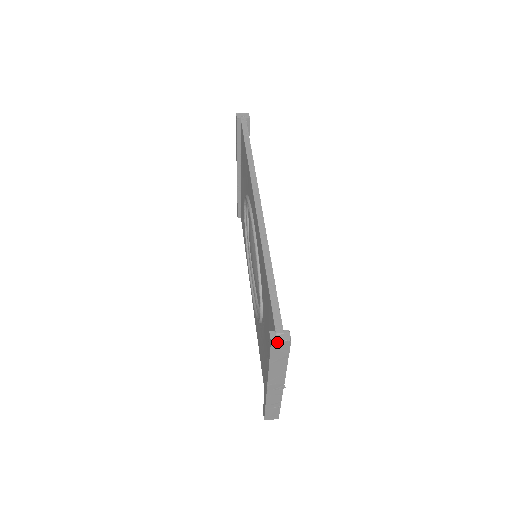
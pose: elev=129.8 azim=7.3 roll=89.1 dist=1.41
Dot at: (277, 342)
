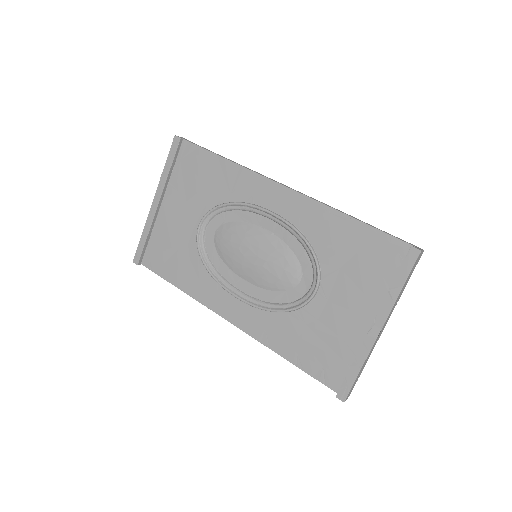
Dot at: (421, 251)
